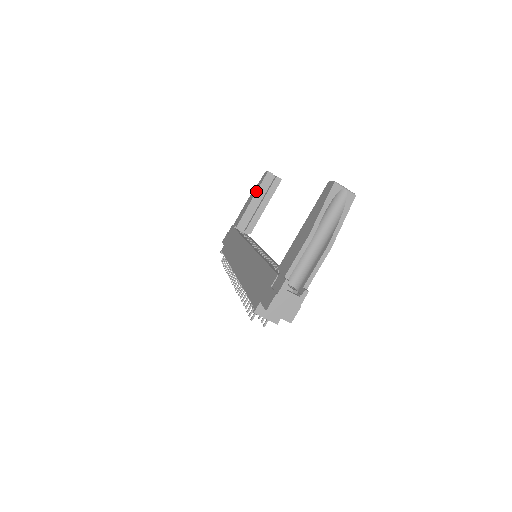
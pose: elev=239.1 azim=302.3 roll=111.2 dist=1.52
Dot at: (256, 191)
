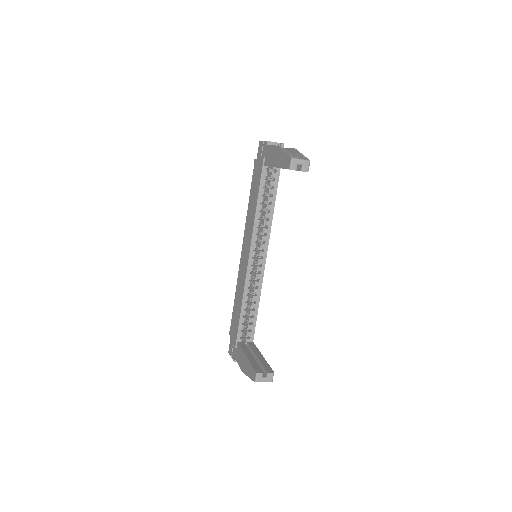
Dot at: occluded
